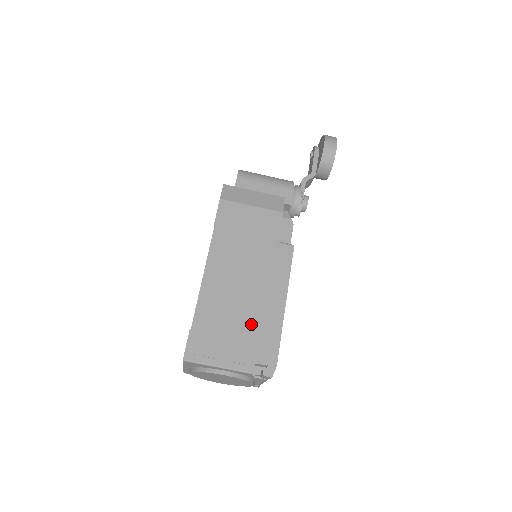
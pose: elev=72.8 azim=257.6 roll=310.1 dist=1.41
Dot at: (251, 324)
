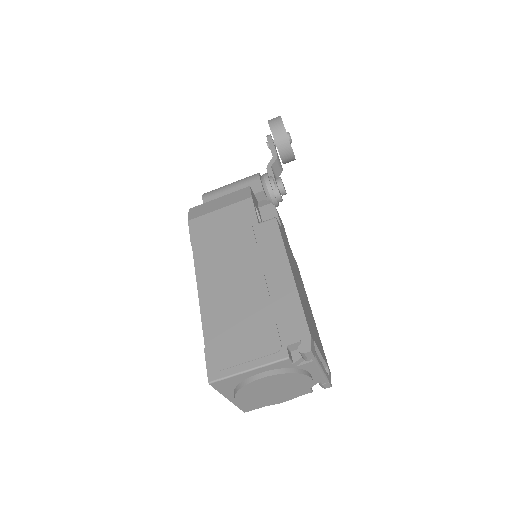
Dot at: (264, 310)
